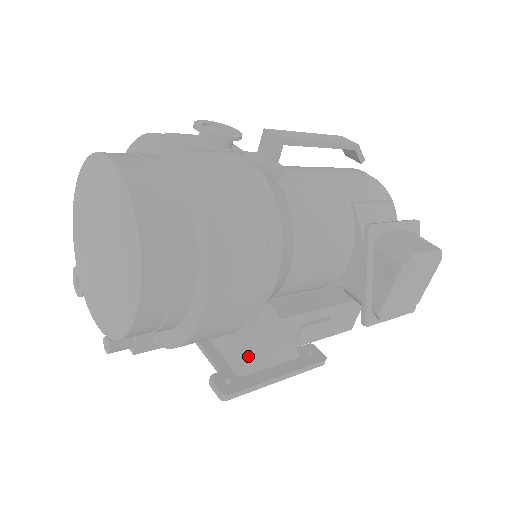
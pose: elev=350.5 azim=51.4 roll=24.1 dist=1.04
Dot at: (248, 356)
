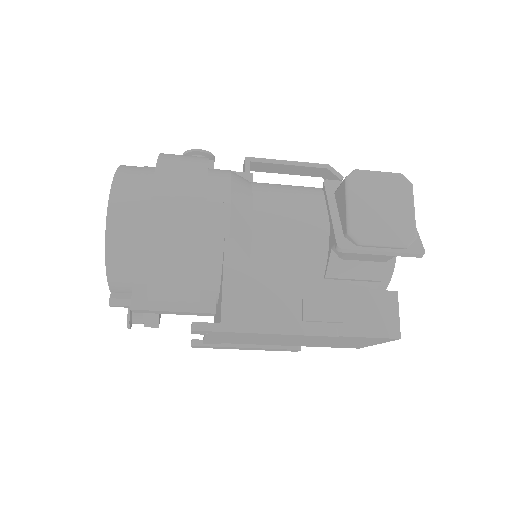
Dot at: (224, 297)
